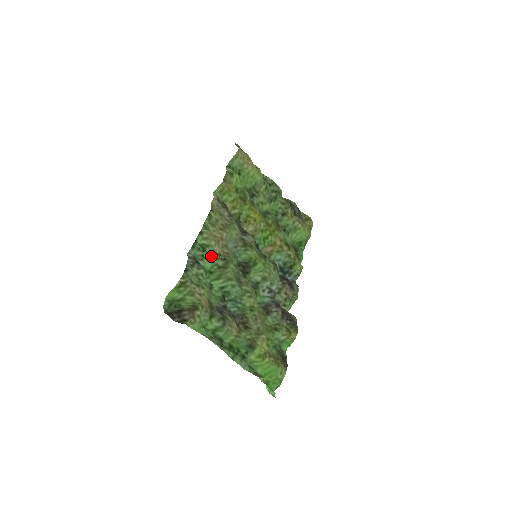
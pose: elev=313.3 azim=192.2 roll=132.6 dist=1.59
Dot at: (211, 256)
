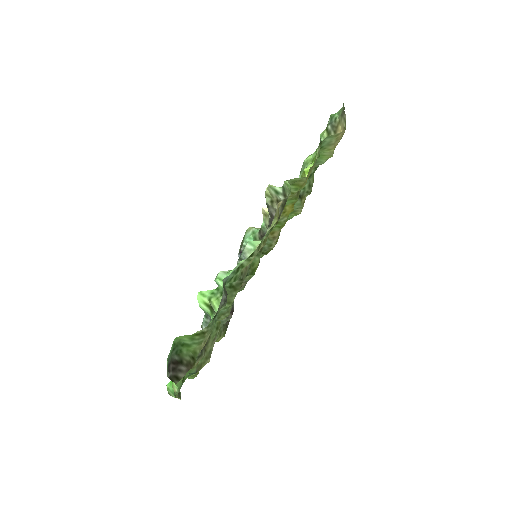
Dot at: (237, 278)
